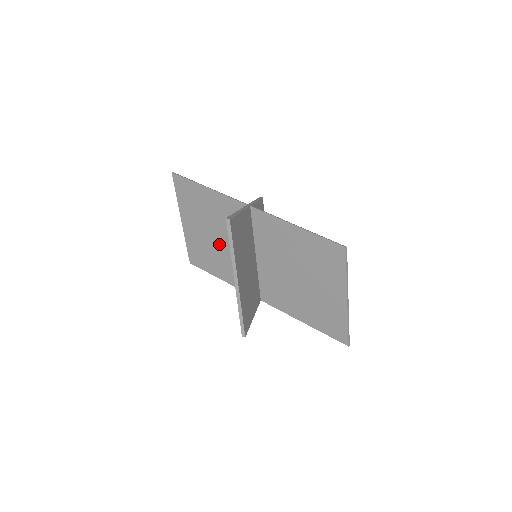
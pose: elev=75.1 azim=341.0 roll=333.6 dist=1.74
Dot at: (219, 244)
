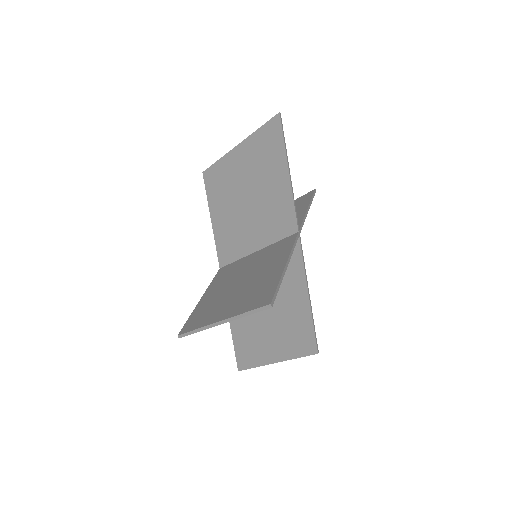
Dot at: (242, 206)
